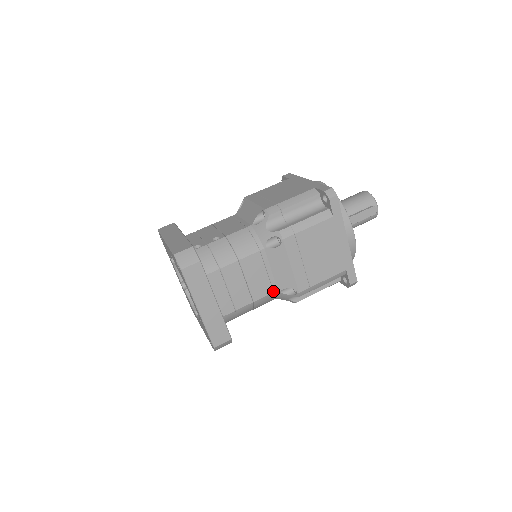
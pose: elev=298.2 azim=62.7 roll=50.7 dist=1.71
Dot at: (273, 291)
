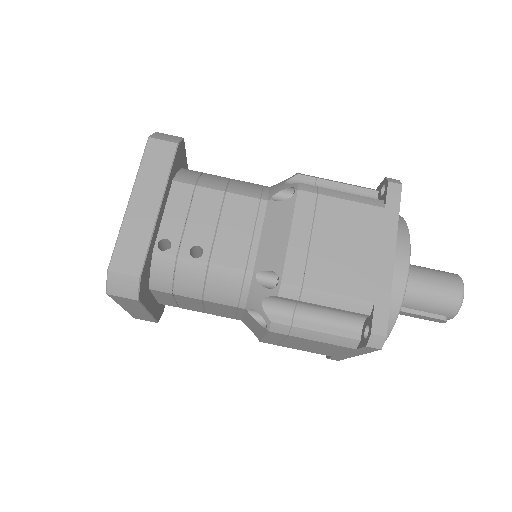
Dot at: (235, 318)
